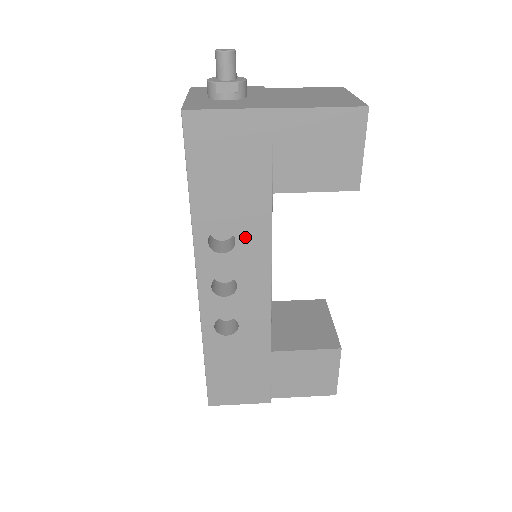
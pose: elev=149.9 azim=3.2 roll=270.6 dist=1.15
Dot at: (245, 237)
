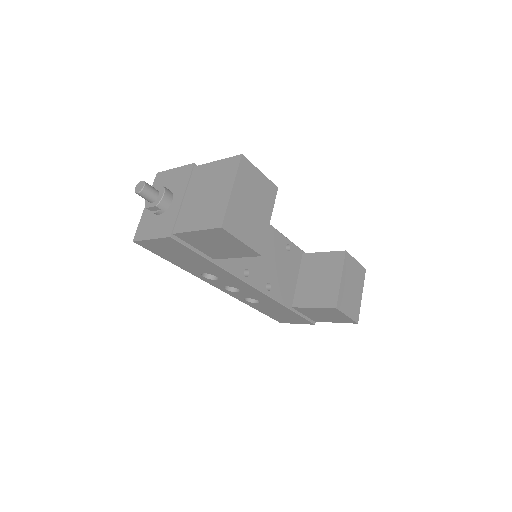
Dot at: (219, 275)
